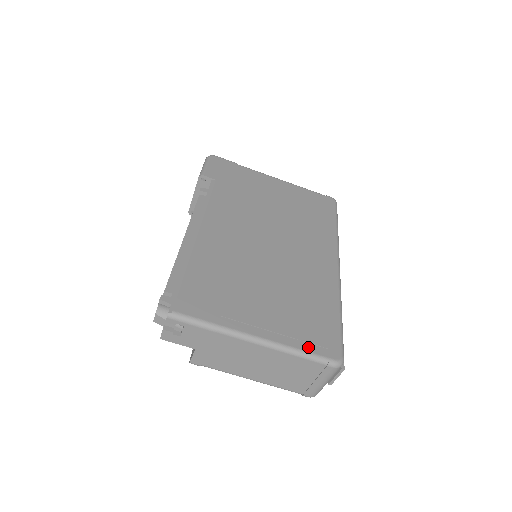
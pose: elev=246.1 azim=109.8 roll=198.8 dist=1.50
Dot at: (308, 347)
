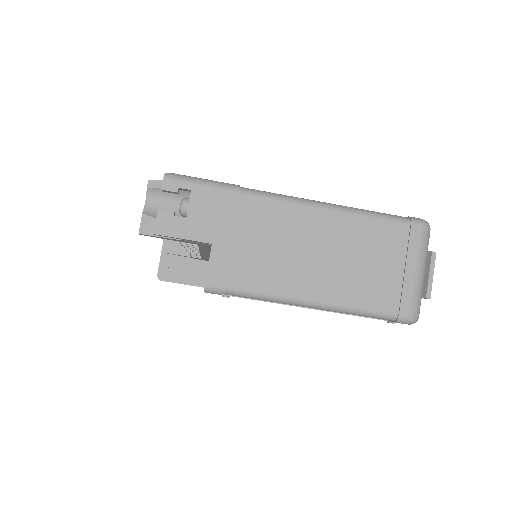
Dot at: occluded
